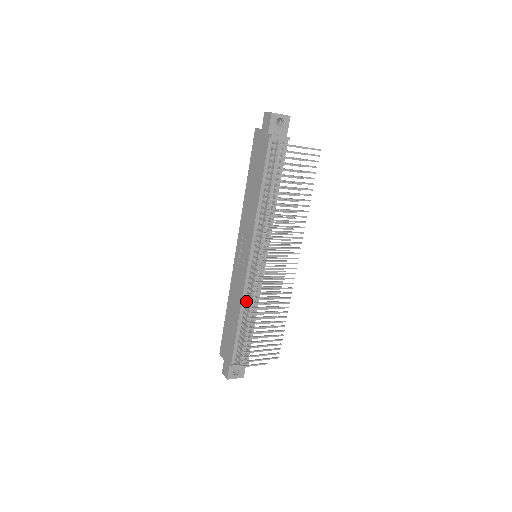
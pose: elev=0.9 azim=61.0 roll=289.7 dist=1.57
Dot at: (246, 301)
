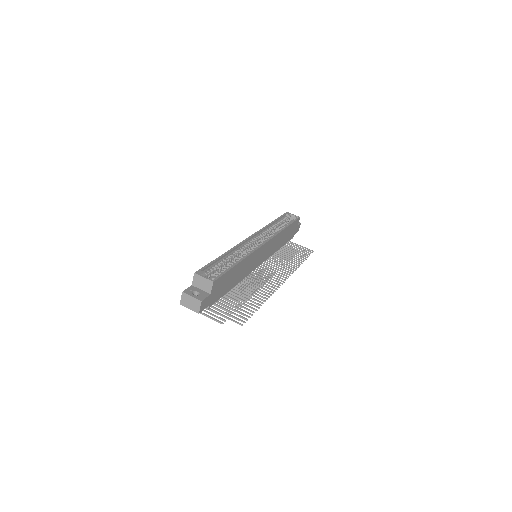
Dot at: occluded
